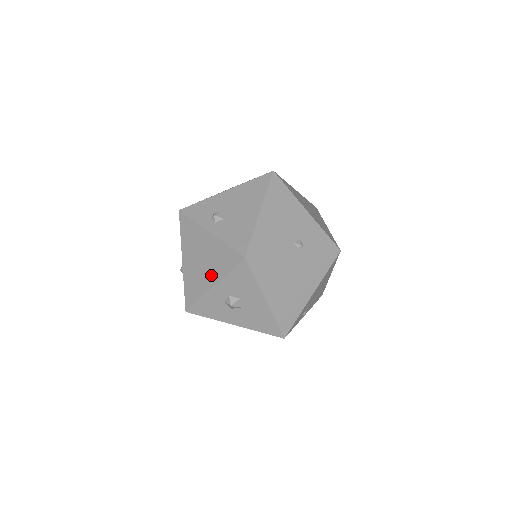
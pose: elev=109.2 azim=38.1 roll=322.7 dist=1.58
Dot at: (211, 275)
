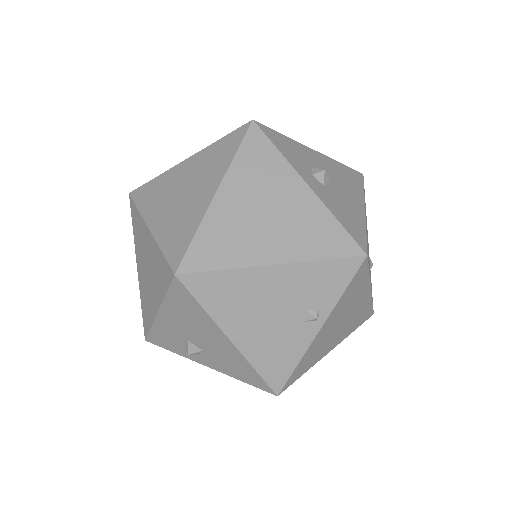
Dot at: occluded
